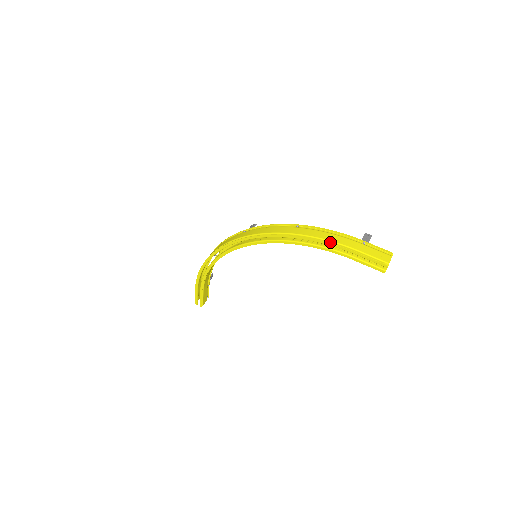
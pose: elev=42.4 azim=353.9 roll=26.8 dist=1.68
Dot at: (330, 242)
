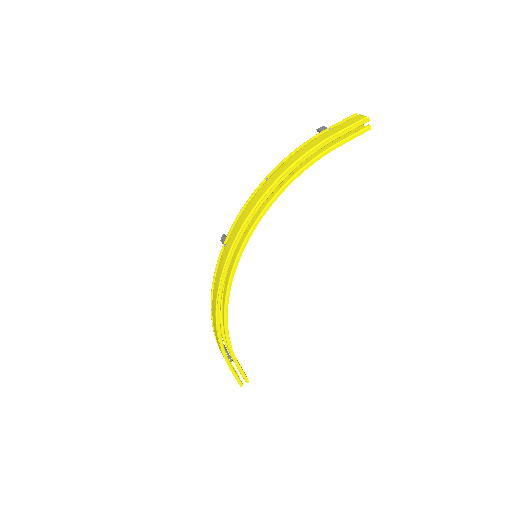
Dot at: (309, 152)
